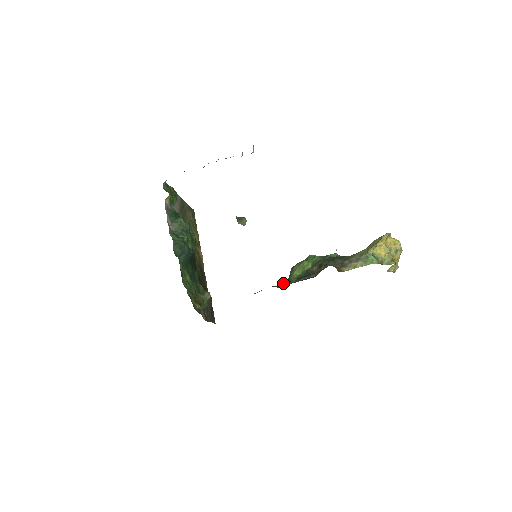
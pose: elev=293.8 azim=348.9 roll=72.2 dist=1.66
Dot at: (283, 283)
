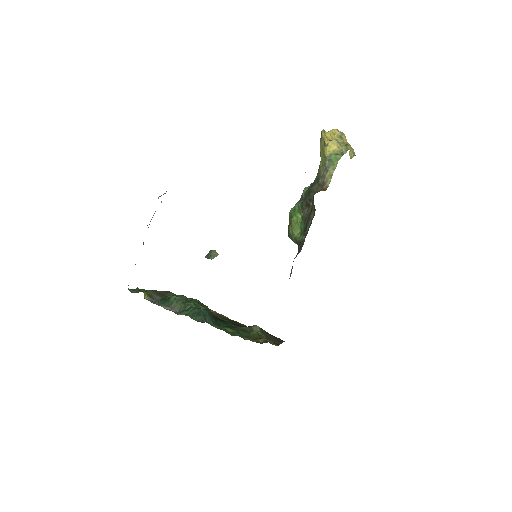
Dot at: (298, 248)
